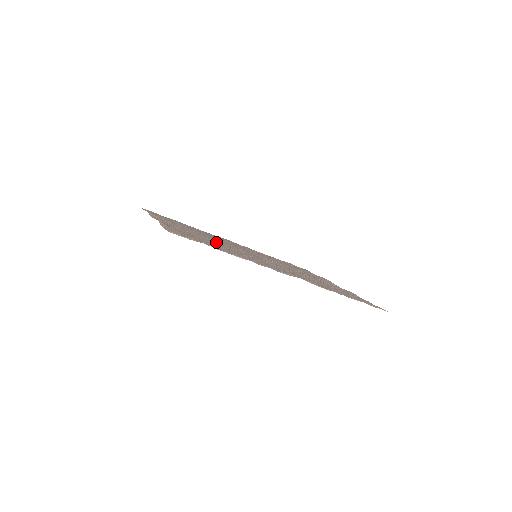
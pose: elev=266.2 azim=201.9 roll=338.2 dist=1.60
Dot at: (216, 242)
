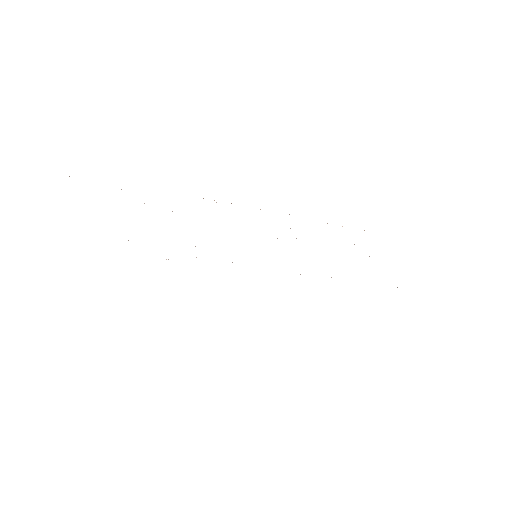
Dot at: occluded
